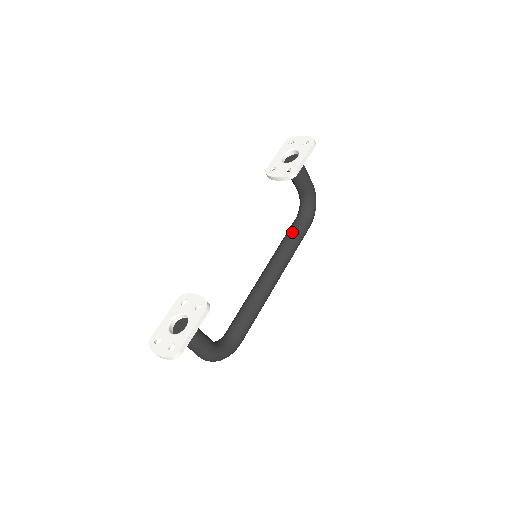
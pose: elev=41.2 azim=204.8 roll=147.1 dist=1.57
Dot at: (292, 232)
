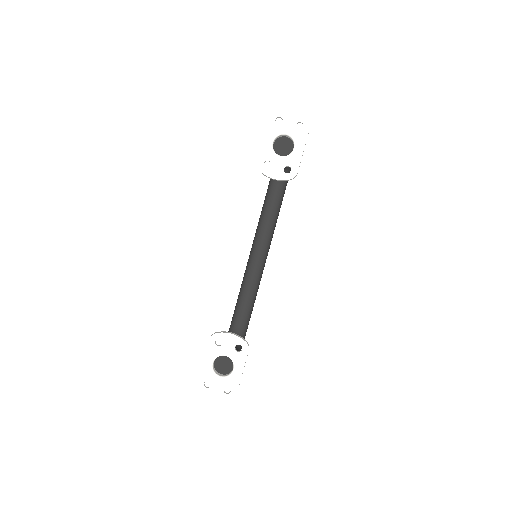
Dot at: (273, 205)
